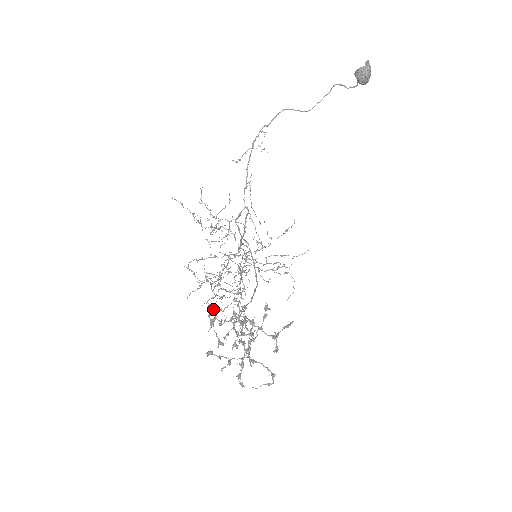
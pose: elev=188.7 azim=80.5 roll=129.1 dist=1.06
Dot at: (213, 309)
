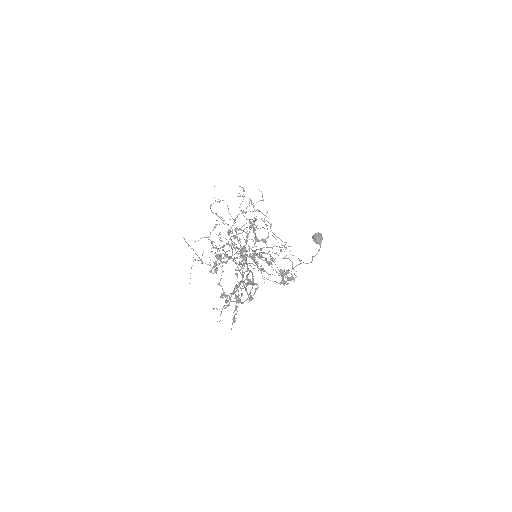
Dot at: occluded
